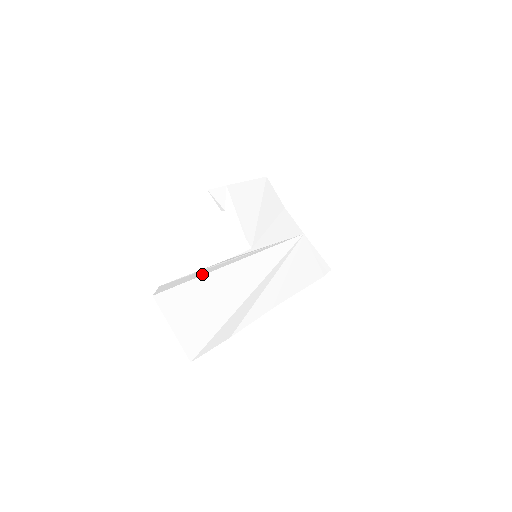
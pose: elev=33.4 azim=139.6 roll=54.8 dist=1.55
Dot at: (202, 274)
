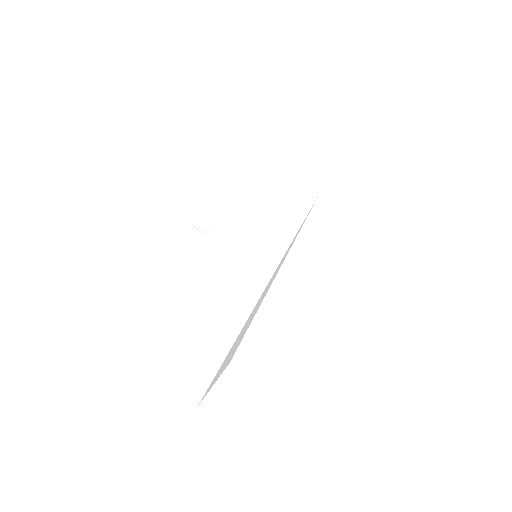
Dot at: (195, 310)
